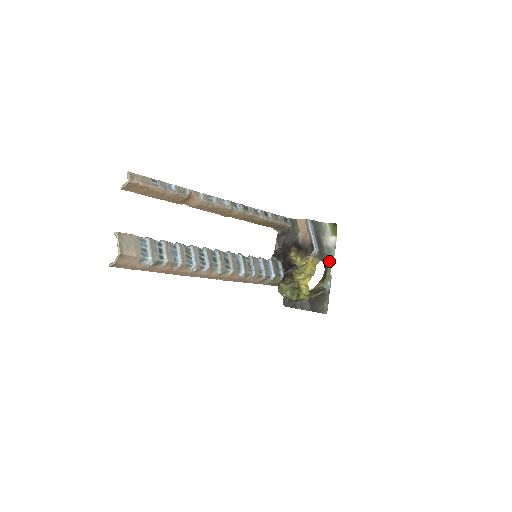
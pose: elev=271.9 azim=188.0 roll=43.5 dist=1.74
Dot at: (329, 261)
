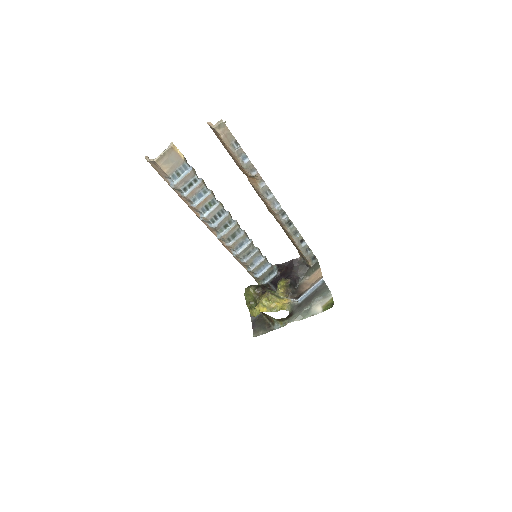
Dot at: (298, 316)
